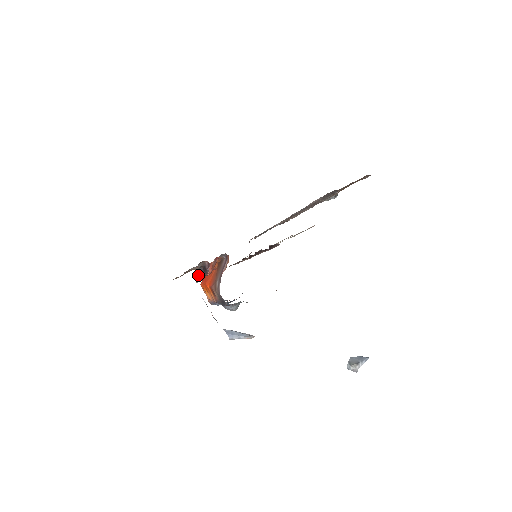
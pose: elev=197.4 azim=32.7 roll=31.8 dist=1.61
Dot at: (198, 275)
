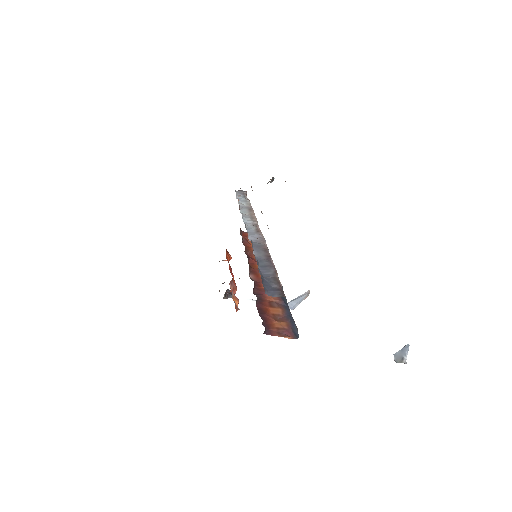
Dot at: (230, 296)
